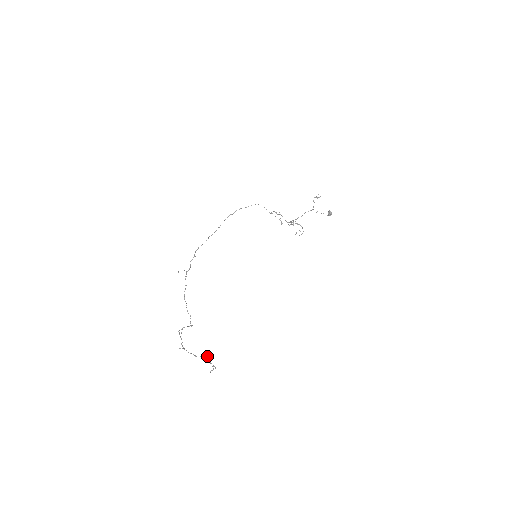
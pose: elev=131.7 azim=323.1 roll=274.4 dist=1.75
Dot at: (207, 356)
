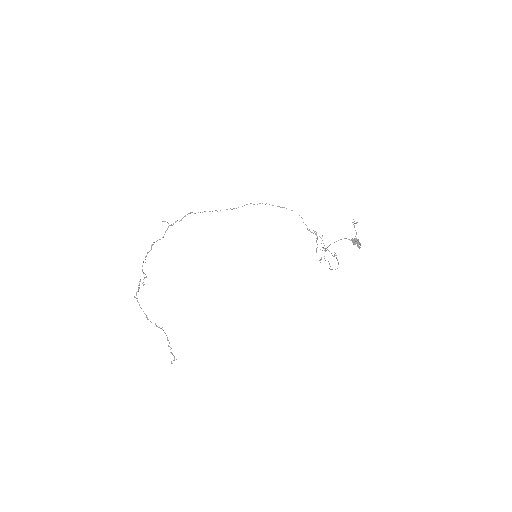
Dot at: (164, 332)
